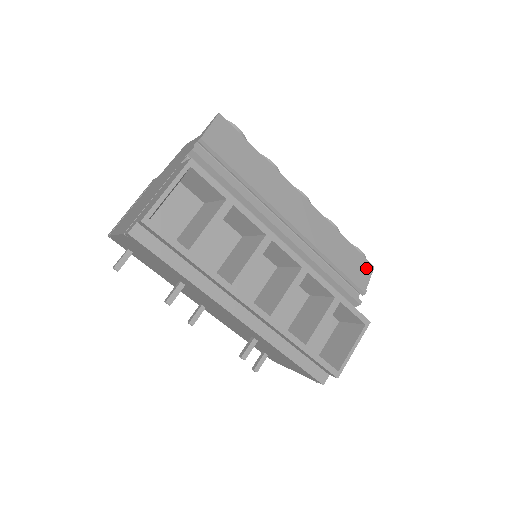
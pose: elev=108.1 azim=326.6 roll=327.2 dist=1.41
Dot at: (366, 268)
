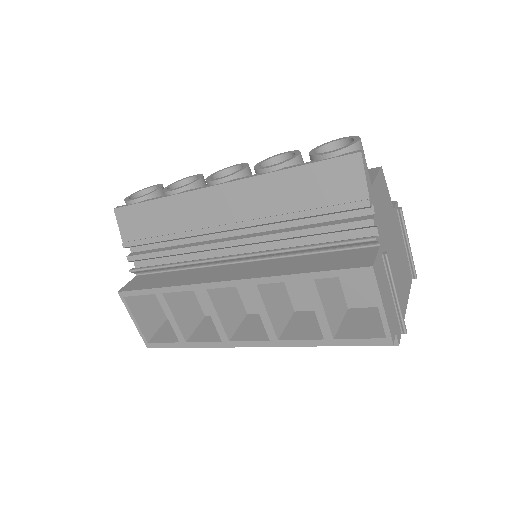
Dot at: (349, 169)
